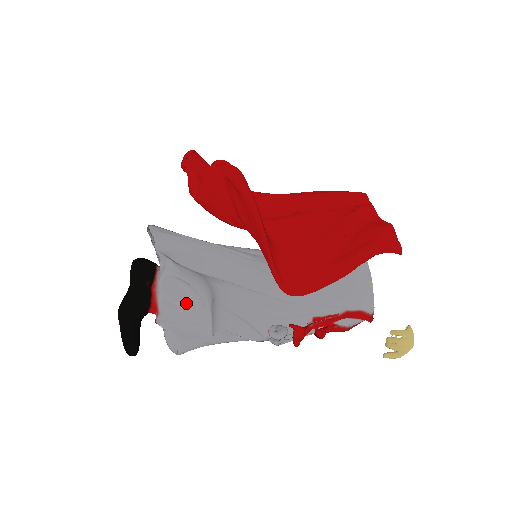
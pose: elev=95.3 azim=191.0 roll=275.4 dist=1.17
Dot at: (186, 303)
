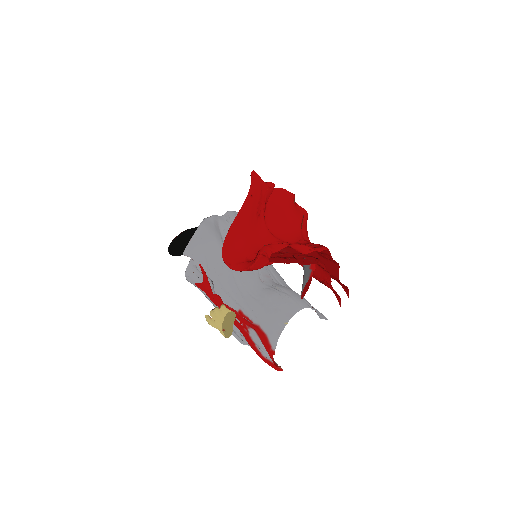
Dot at: occluded
